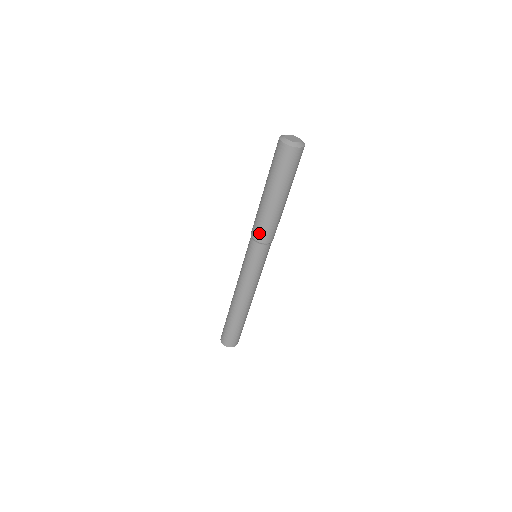
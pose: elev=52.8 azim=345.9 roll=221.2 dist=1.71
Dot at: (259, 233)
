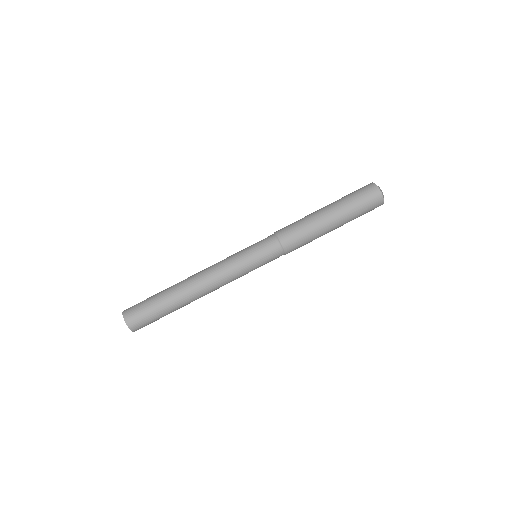
Dot at: (287, 231)
